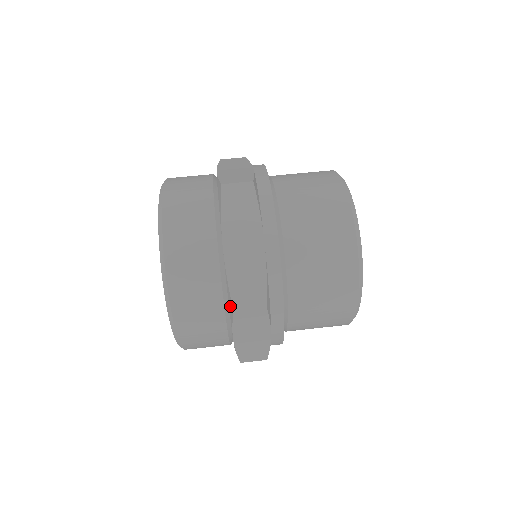
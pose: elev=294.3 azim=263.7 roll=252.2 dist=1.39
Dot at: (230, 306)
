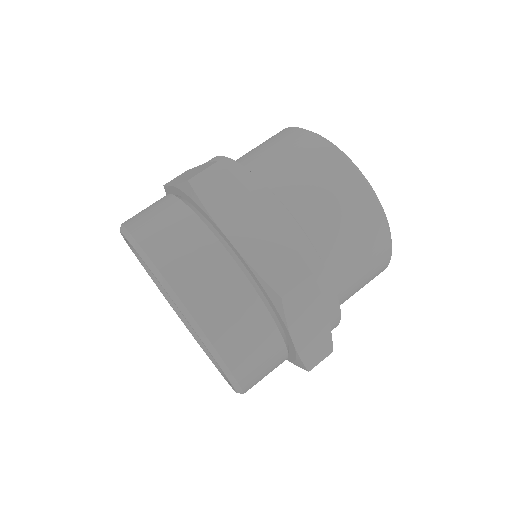
Dot at: (299, 365)
